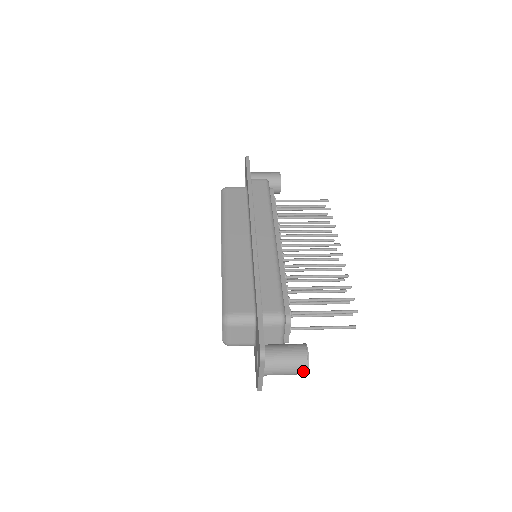
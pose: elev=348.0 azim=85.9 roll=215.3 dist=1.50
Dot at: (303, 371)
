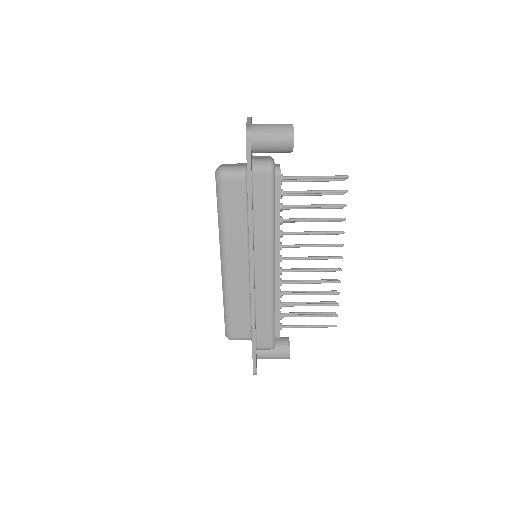
Dot at: (288, 124)
